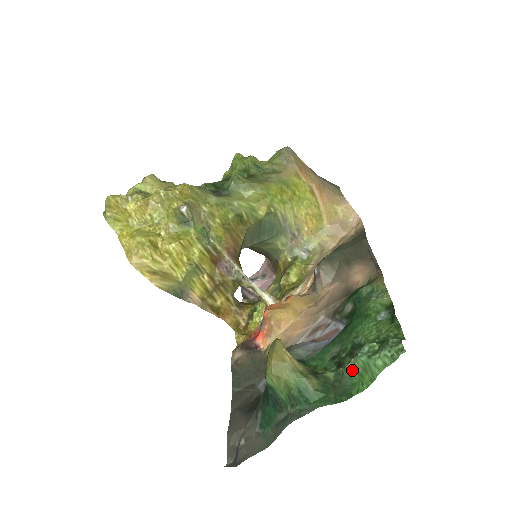
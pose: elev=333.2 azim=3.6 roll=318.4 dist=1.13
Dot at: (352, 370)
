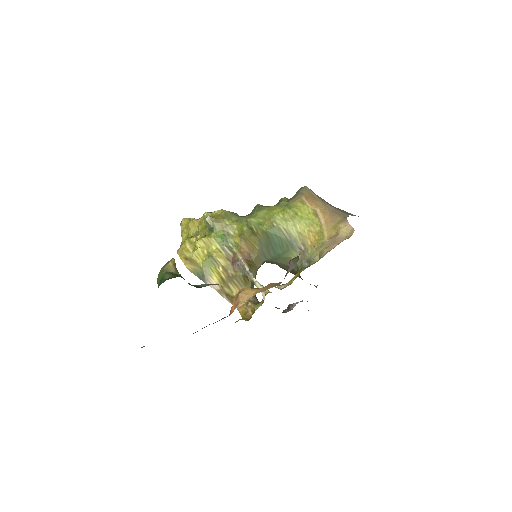
Dot at: occluded
